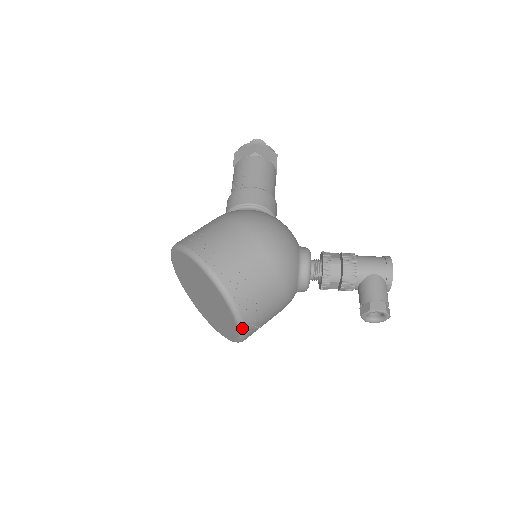
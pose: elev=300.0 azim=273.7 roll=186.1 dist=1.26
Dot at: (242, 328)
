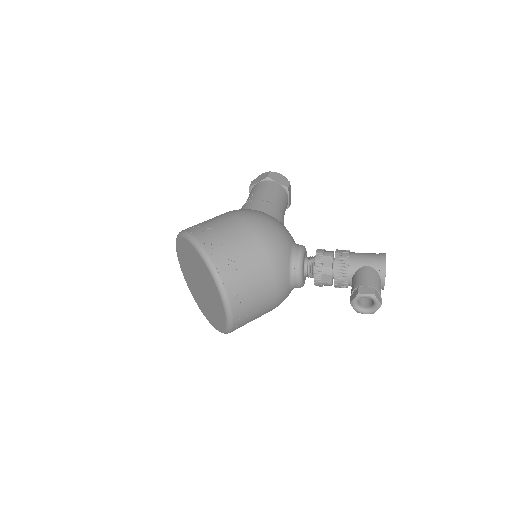
Dot at: (227, 304)
